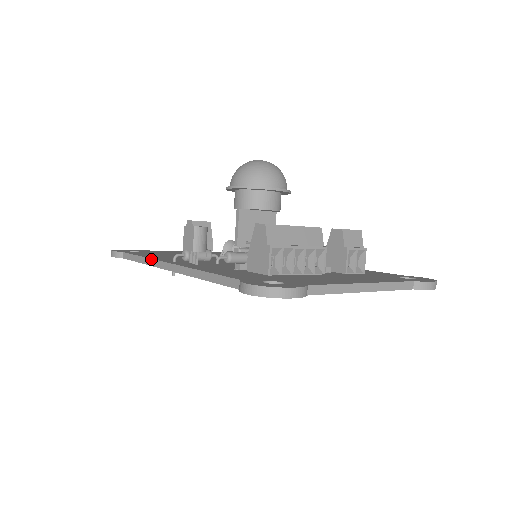
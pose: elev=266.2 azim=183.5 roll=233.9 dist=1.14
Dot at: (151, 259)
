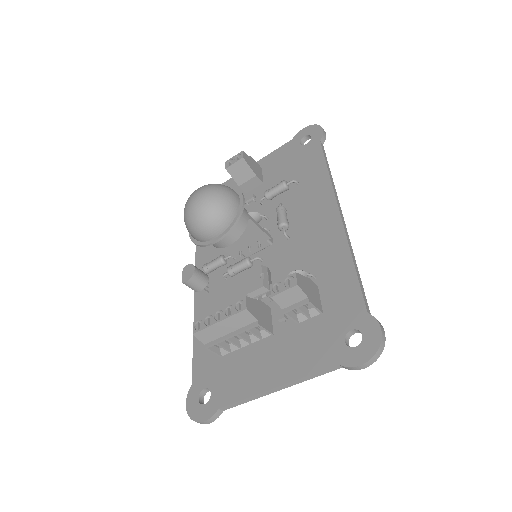
Dot at: (195, 263)
